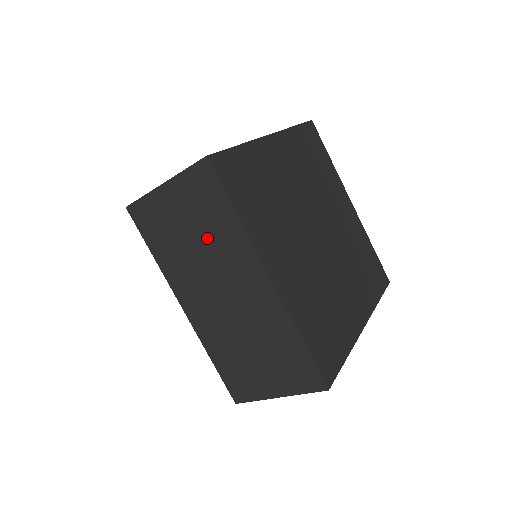
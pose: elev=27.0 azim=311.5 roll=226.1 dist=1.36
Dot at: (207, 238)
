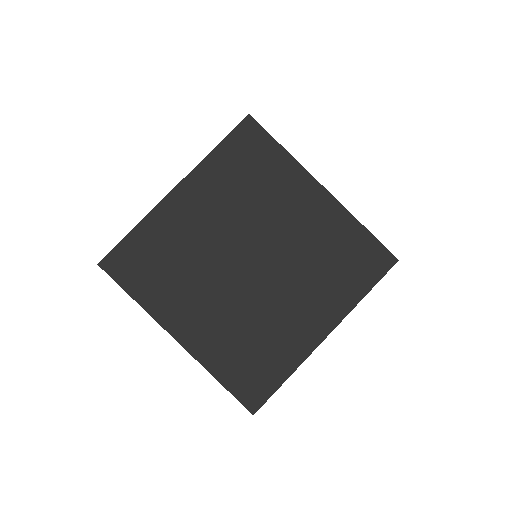
Dot at: occluded
